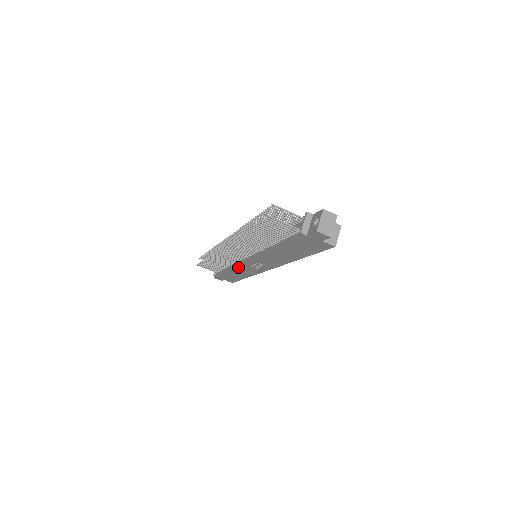
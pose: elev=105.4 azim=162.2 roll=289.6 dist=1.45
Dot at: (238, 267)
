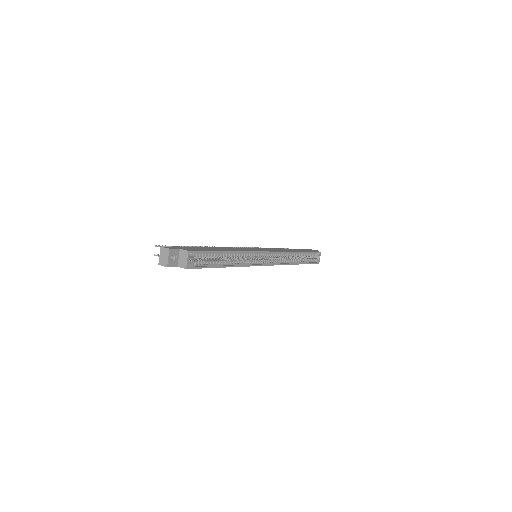
Dot at: occluded
